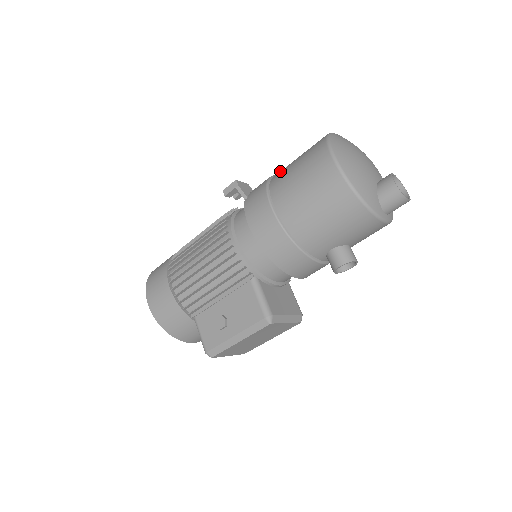
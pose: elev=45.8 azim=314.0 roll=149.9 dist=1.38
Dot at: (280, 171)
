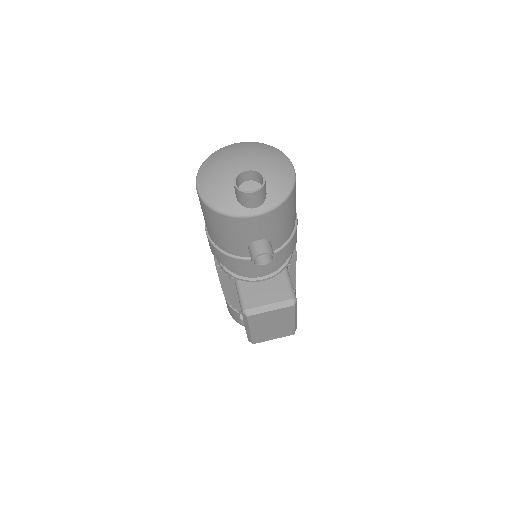
Dot at: occluded
